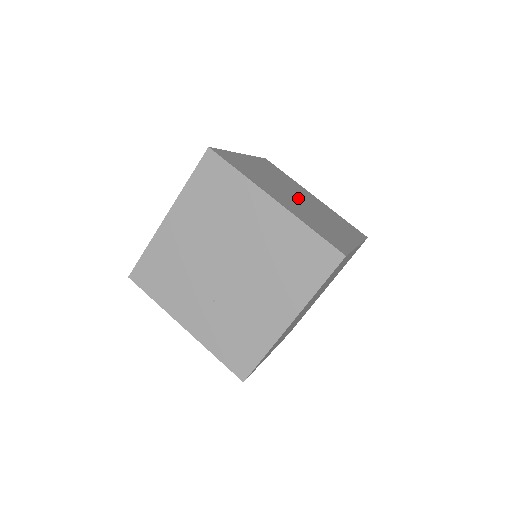
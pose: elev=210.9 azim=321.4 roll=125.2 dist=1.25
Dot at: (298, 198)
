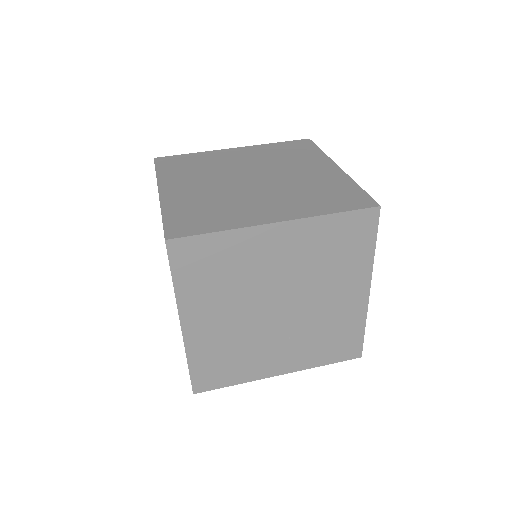
Dot at: (253, 179)
